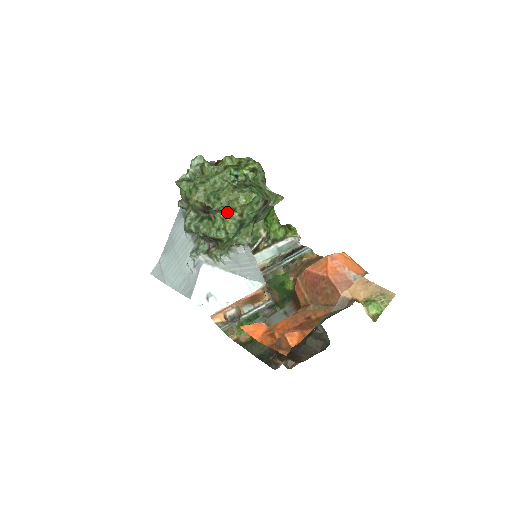
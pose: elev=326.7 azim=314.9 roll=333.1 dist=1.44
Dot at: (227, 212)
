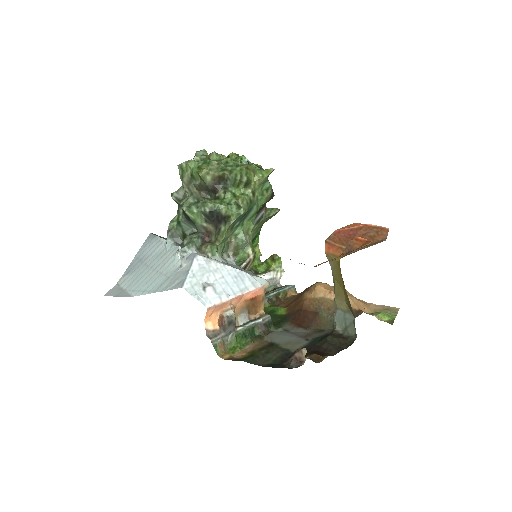
Dot at: (239, 188)
